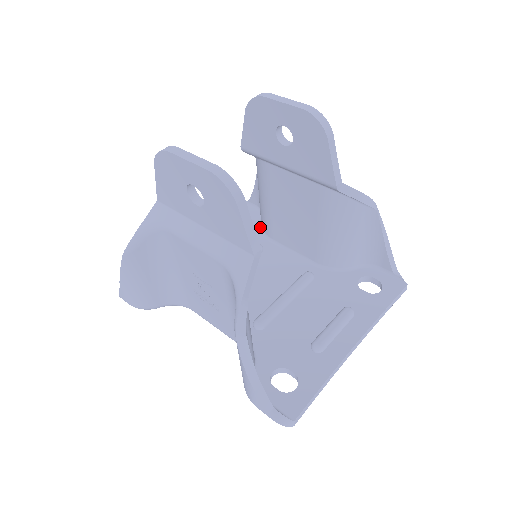
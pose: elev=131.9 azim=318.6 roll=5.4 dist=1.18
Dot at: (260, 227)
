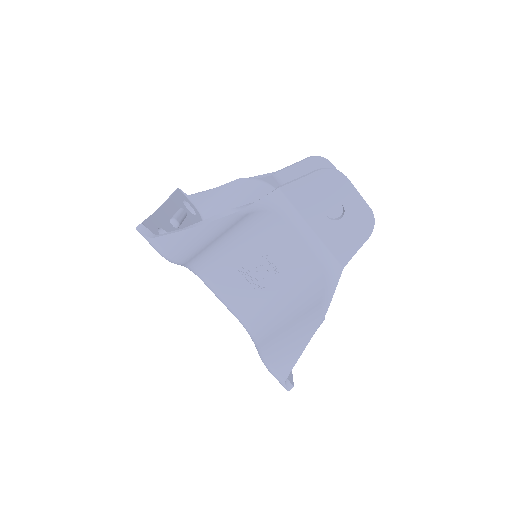
Dot at: occluded
